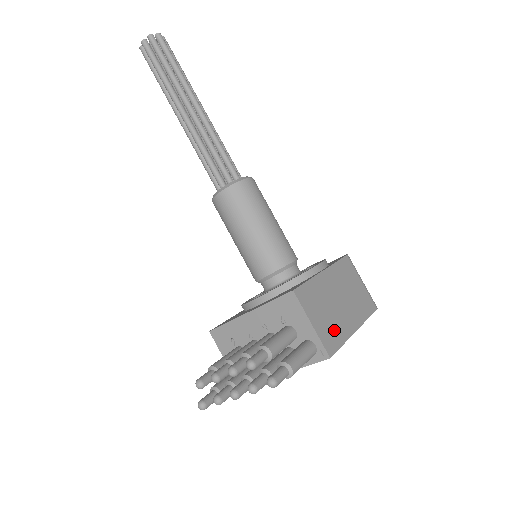
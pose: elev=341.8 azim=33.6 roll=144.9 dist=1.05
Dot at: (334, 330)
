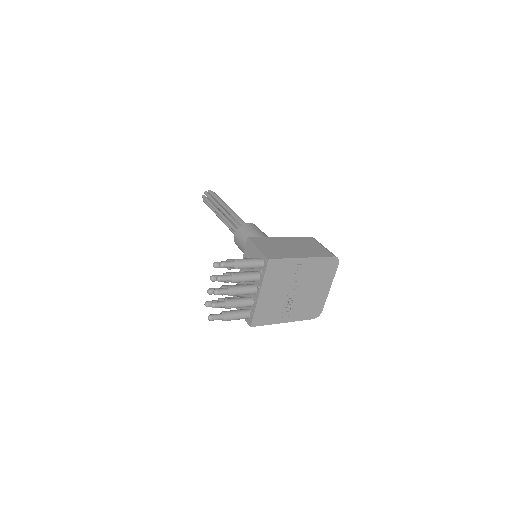
Dot at: (279, 253)
